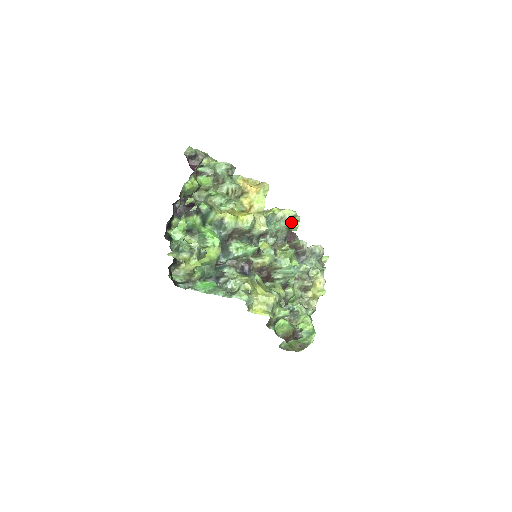
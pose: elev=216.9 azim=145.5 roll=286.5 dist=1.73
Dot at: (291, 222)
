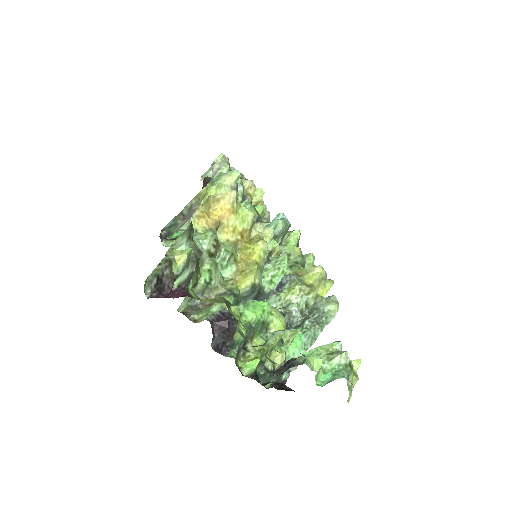
Dot at: occluded
